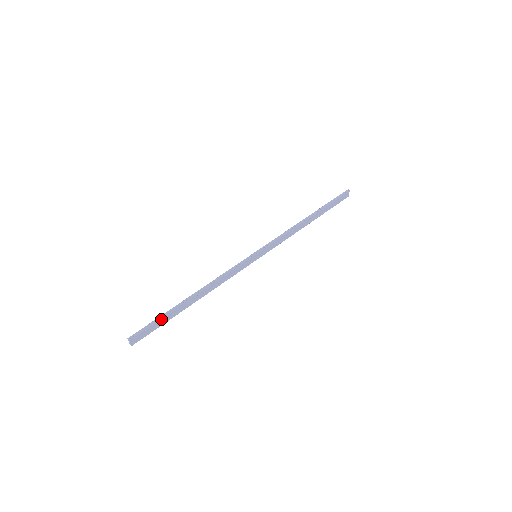
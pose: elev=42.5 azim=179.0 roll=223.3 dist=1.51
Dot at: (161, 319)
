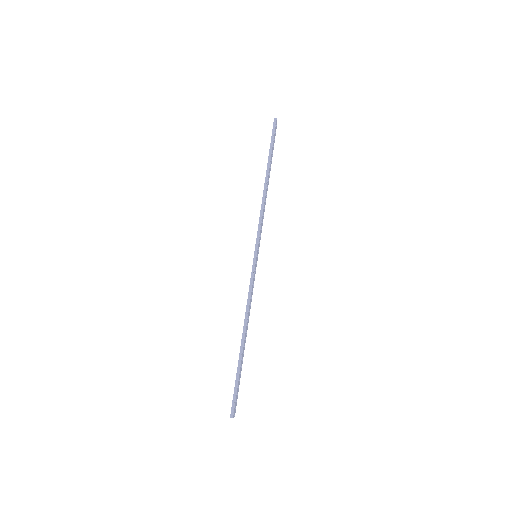
Dot at: (238, 380)
